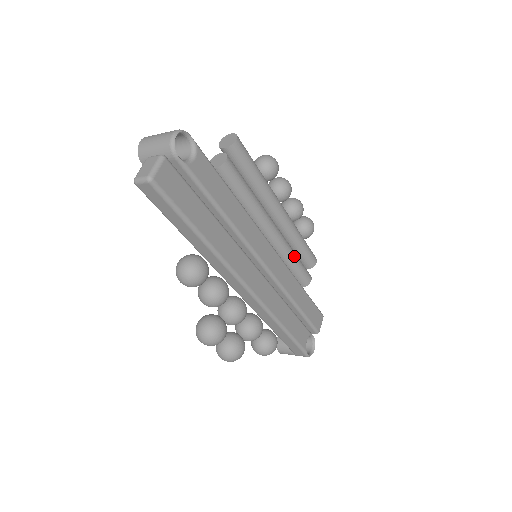
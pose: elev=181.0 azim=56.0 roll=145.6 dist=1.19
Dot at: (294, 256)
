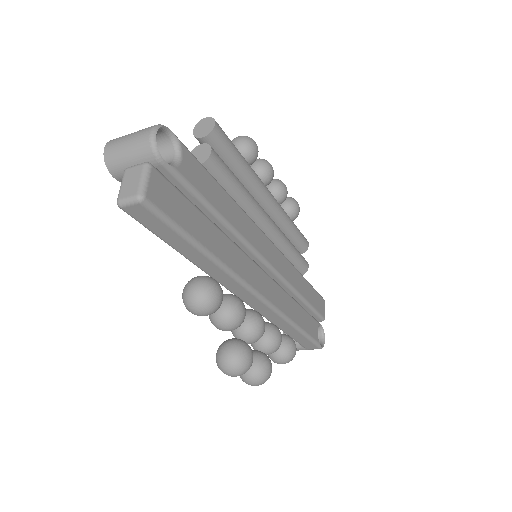
Dot at: (290, 245)
